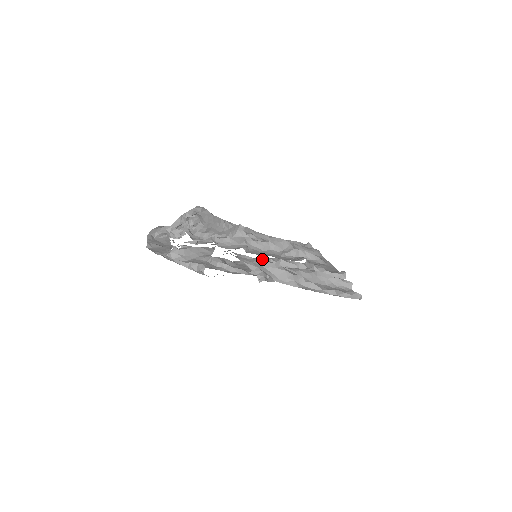
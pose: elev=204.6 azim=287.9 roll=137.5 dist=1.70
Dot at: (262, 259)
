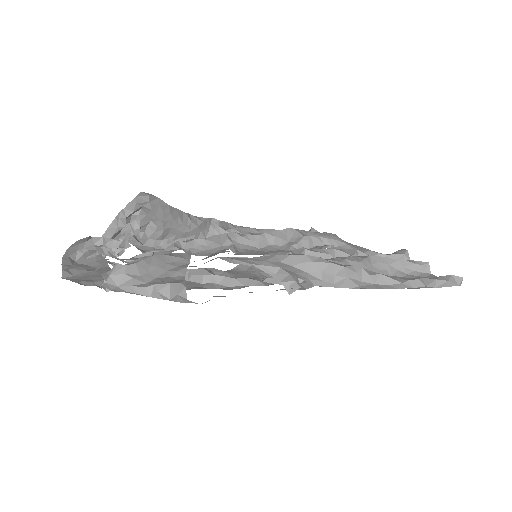
Dot at: occluded
